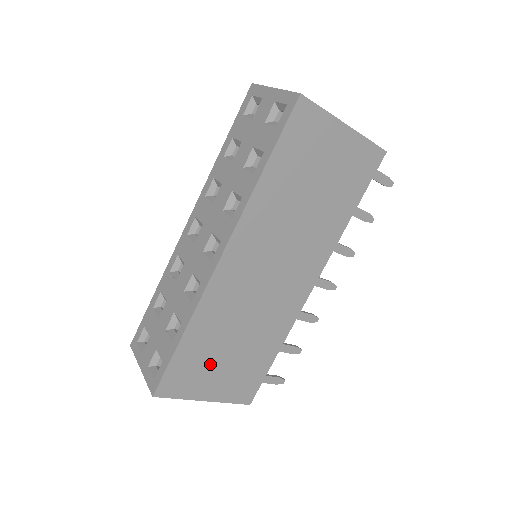
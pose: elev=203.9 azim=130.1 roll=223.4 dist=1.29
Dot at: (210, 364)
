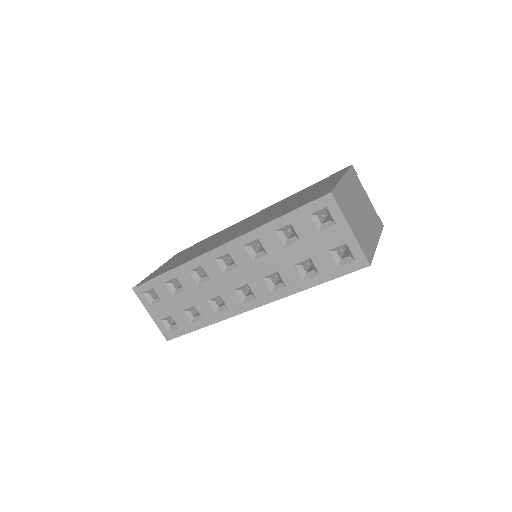
Dot at: occluded
